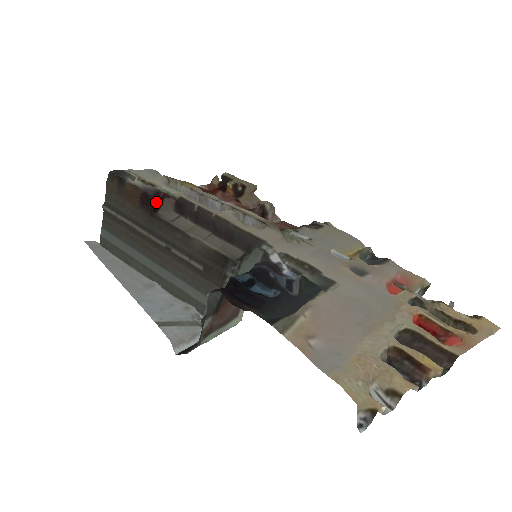
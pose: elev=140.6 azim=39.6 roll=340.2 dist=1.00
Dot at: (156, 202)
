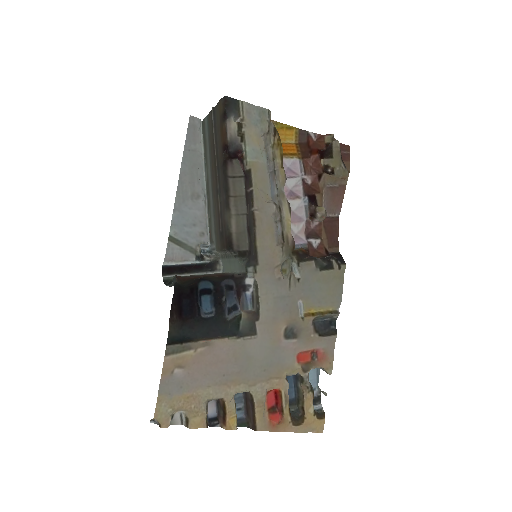
Dot at: (233, 156)
